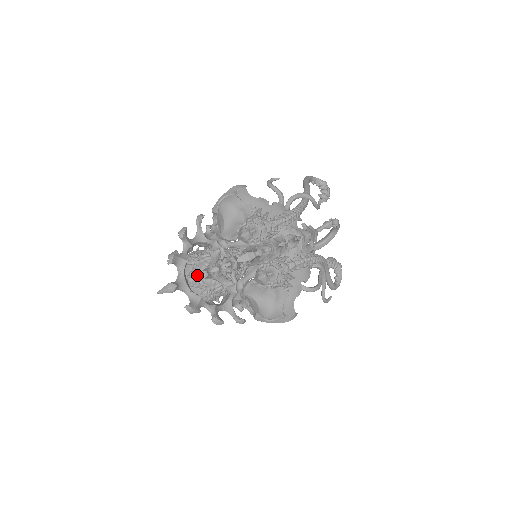
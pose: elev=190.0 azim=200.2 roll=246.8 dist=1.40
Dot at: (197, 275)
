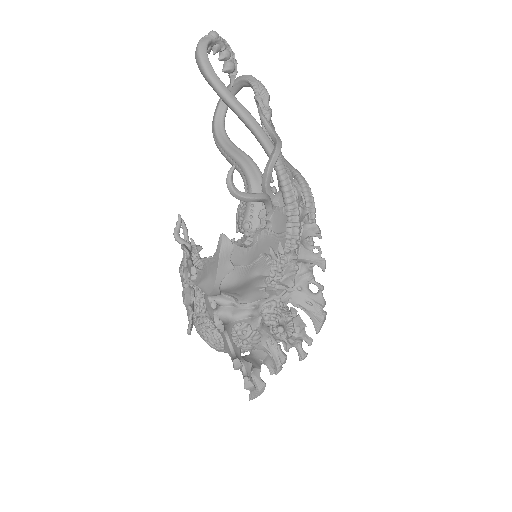
Dot at: (281, 367)
